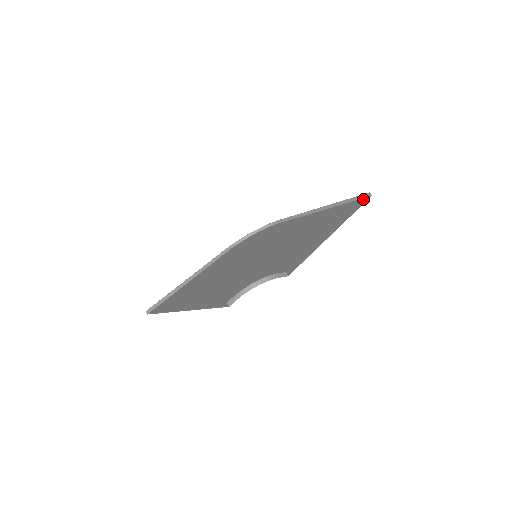
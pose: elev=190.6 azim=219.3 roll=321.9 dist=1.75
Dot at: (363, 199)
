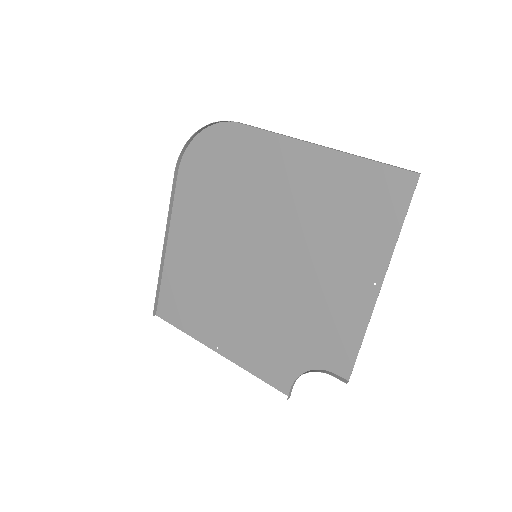
Dot at: (405, 177)
